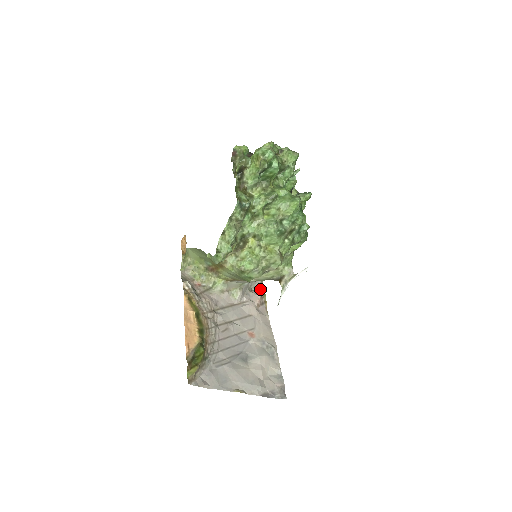
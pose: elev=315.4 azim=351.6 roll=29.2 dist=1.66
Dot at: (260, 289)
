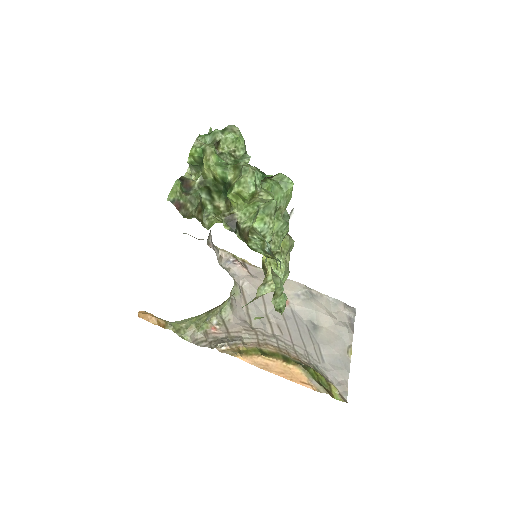
Dot at: (223, 255)
